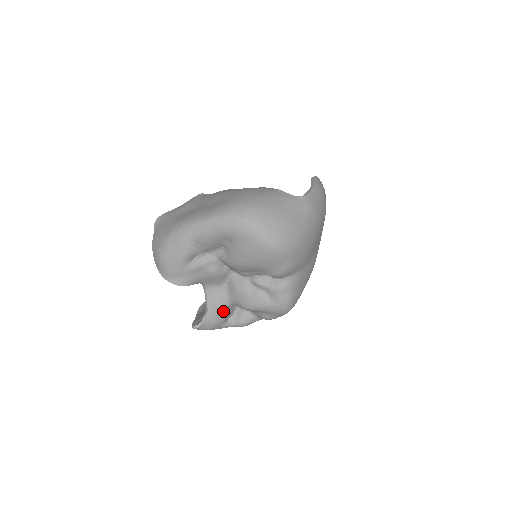
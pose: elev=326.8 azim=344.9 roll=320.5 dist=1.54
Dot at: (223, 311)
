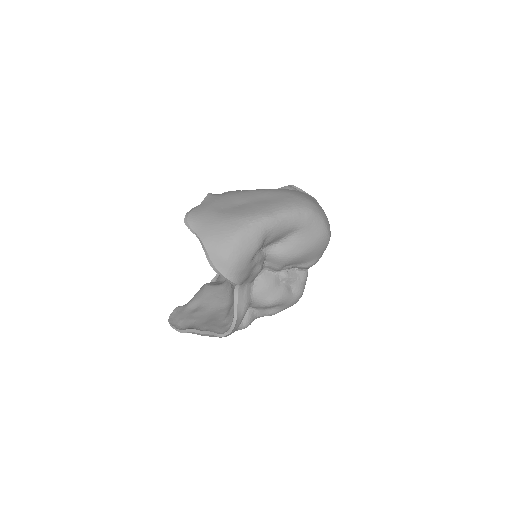
Dot at: occluded
